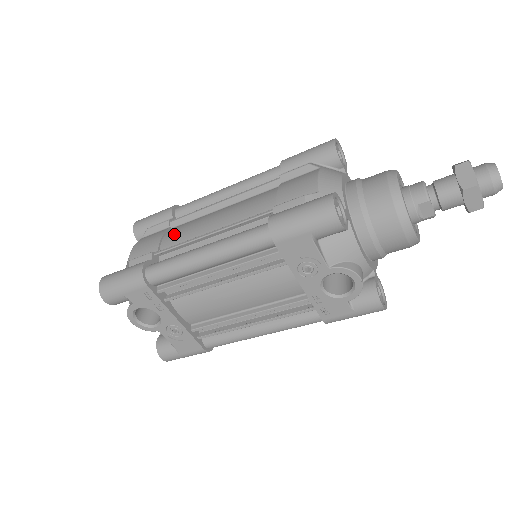
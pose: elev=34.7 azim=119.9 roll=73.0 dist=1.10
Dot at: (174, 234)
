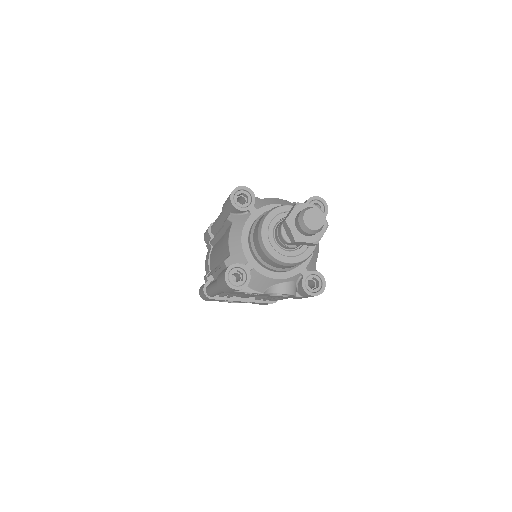
Dot at: (211, 259)
